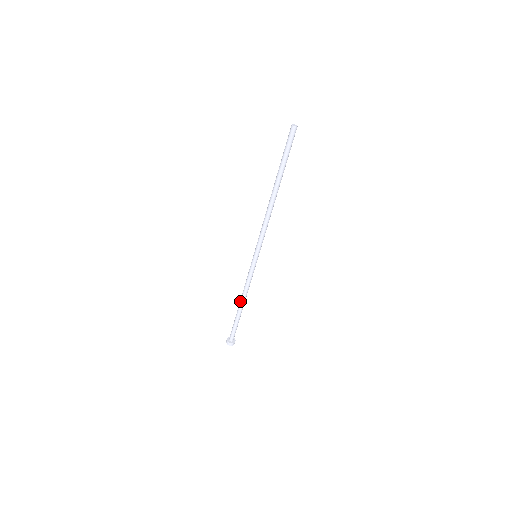
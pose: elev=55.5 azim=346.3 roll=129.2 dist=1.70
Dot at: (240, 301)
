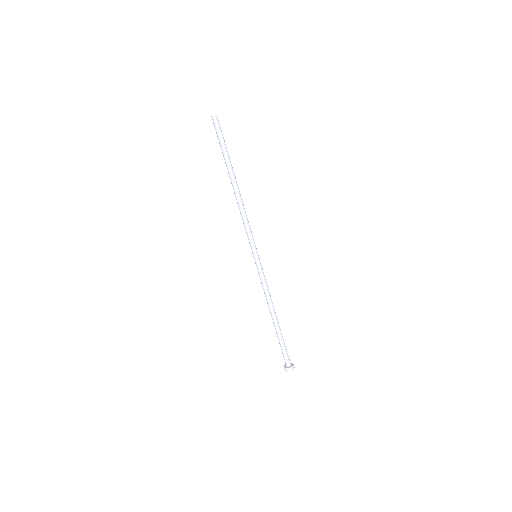
Dot at: occluded
